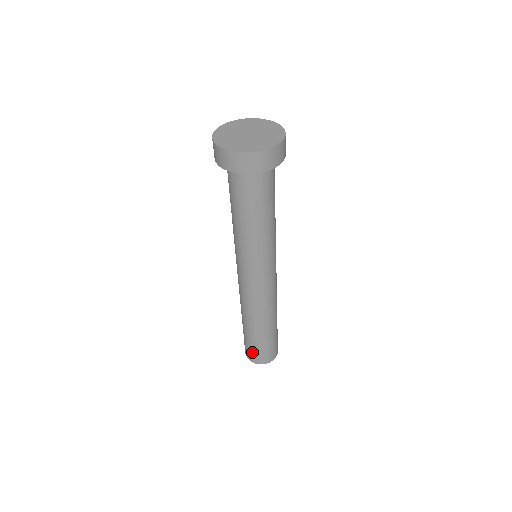
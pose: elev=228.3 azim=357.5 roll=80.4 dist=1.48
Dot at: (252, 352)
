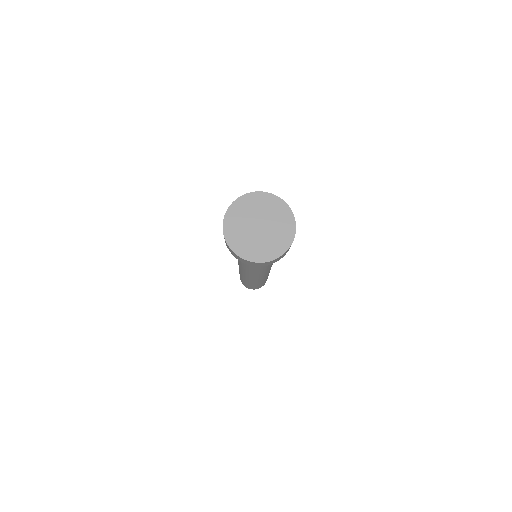
Dot at: (241, 280)
